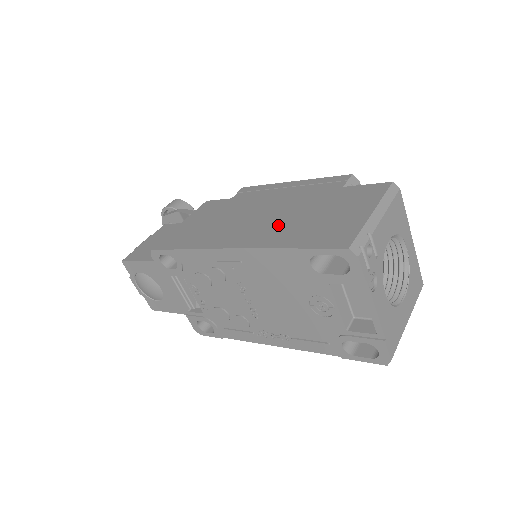
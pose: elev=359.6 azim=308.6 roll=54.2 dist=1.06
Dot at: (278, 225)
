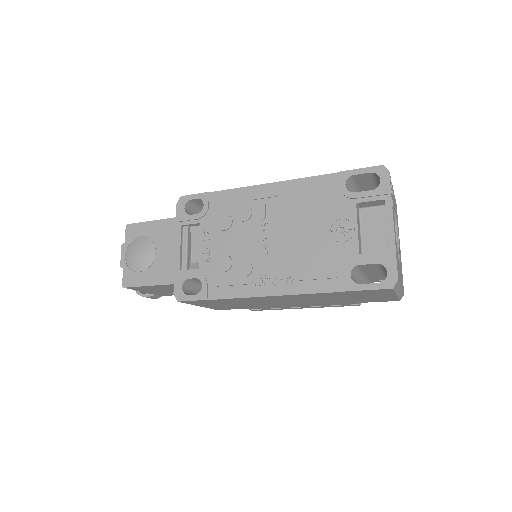
Dot at: occluded
